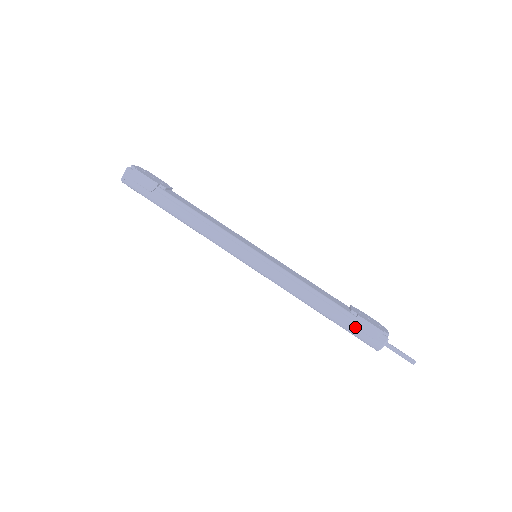
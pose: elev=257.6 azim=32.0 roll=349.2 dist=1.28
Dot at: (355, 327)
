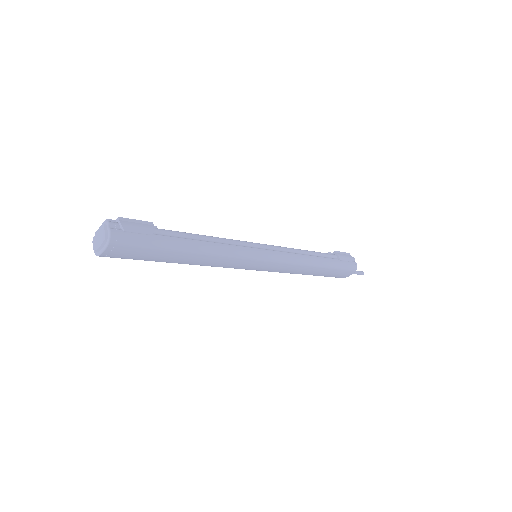
Dot at: (340, 260)
